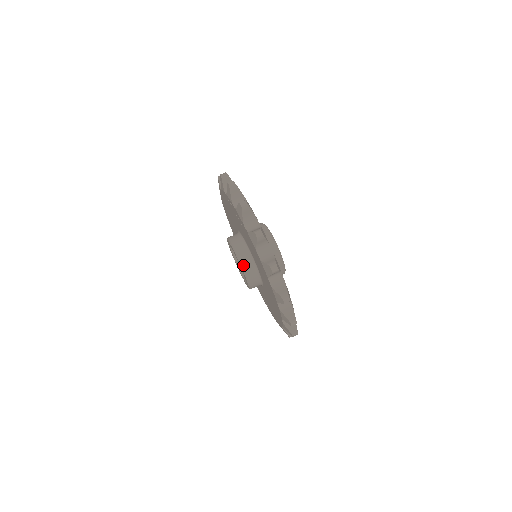
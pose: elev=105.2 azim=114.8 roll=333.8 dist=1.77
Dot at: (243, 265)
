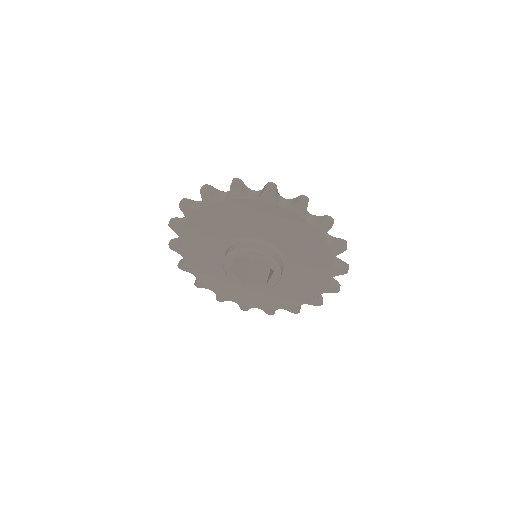
Dot at: (254, 249)
